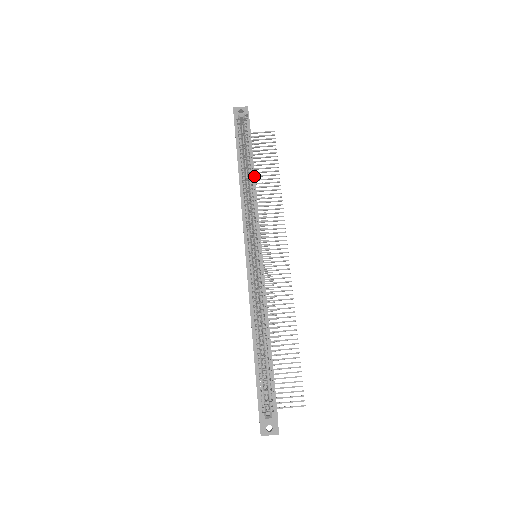
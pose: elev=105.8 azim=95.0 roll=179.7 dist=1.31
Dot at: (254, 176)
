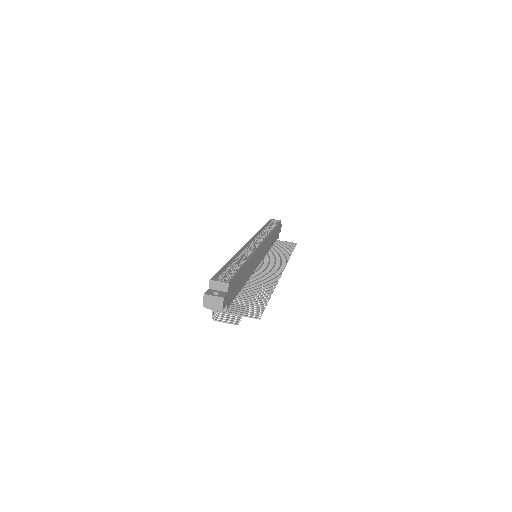
Dot at: (273, 230)
